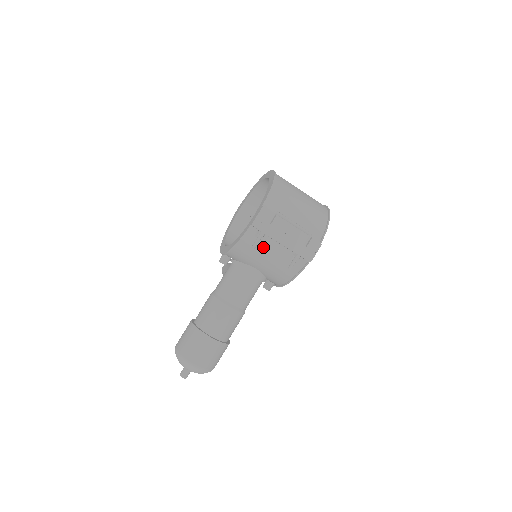
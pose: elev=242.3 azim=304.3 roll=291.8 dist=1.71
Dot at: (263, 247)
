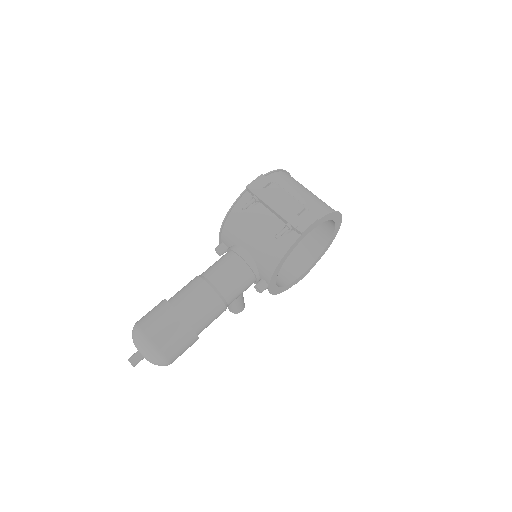
Dot at: (255, 215)
